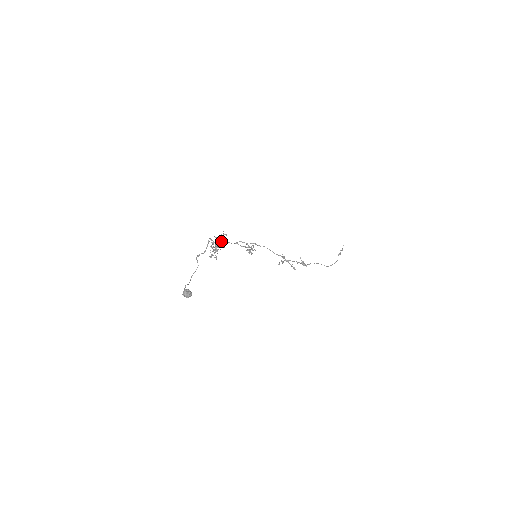
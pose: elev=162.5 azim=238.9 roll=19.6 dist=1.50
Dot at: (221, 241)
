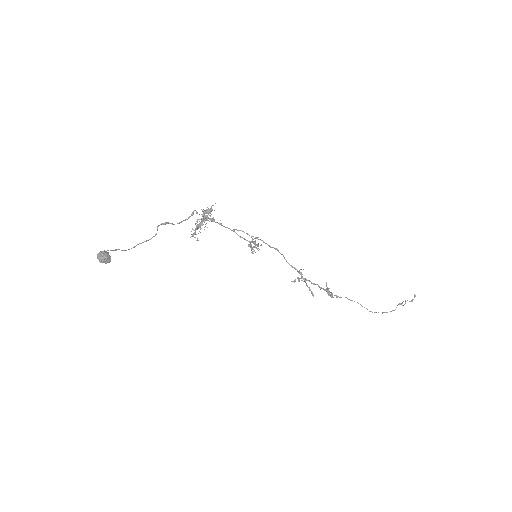
Dot at: (210, 219)
